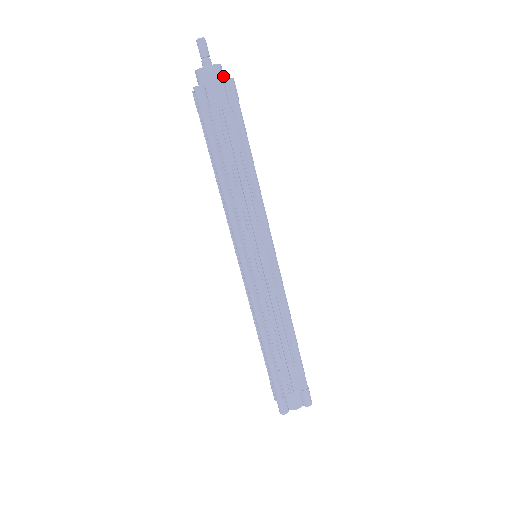
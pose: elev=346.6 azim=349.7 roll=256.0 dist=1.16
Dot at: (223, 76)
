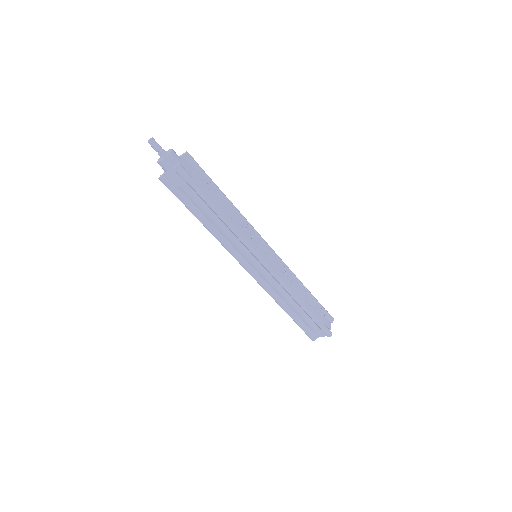
Dot at: occluded
